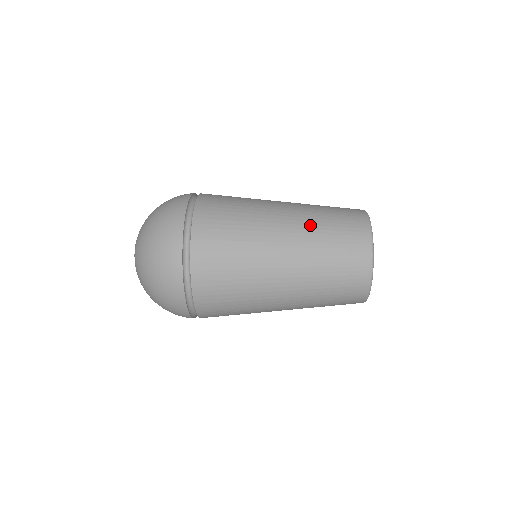
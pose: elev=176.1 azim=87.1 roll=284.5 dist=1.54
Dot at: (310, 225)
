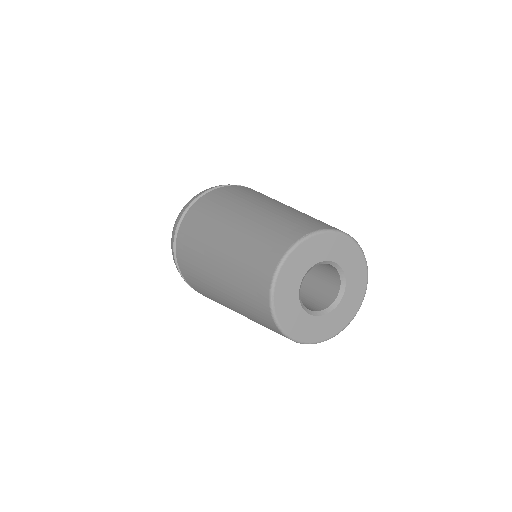
Dot at: (230, 283)
